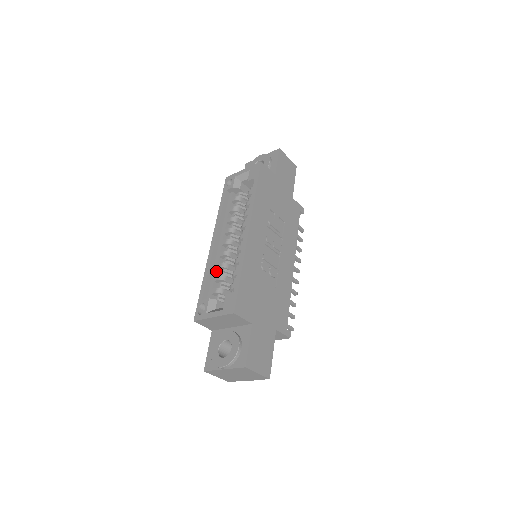
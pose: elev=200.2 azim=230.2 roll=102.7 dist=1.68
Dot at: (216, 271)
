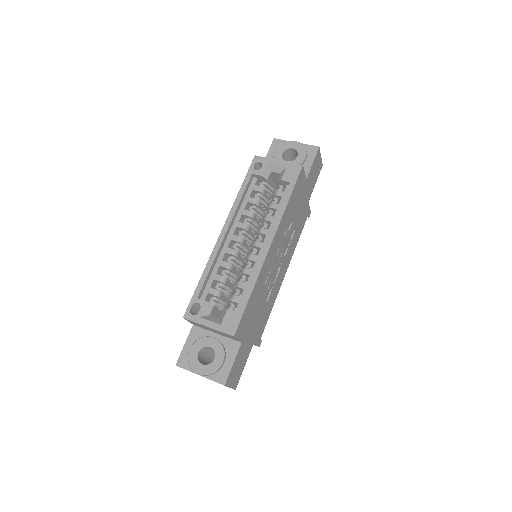
Dot at: (218, 268)
